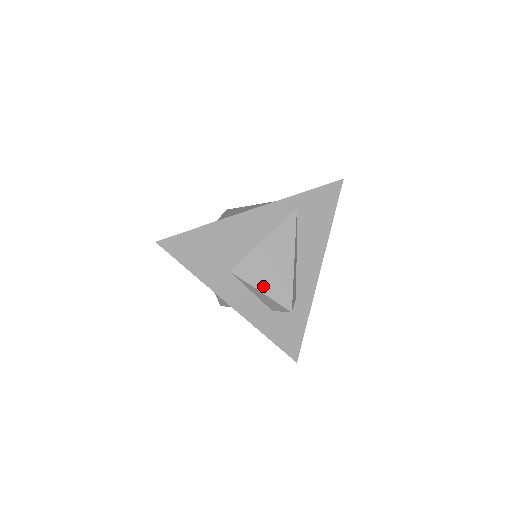
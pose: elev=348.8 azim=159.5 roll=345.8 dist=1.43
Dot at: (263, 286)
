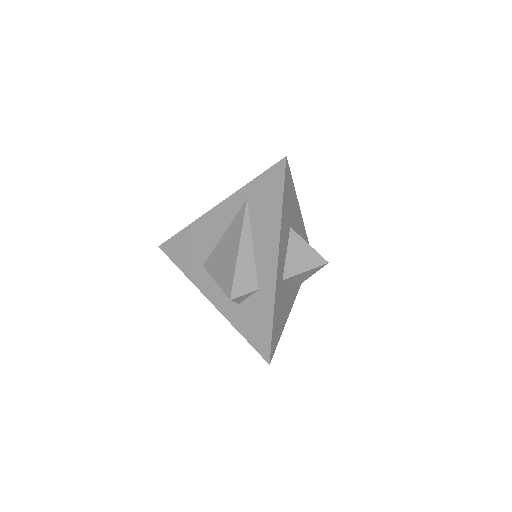
Dot at: (218, 276)
